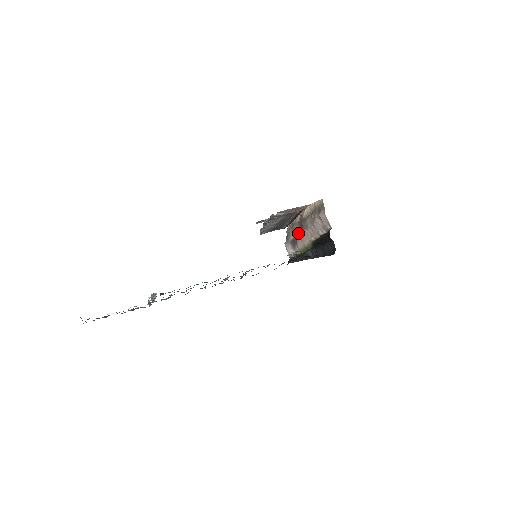
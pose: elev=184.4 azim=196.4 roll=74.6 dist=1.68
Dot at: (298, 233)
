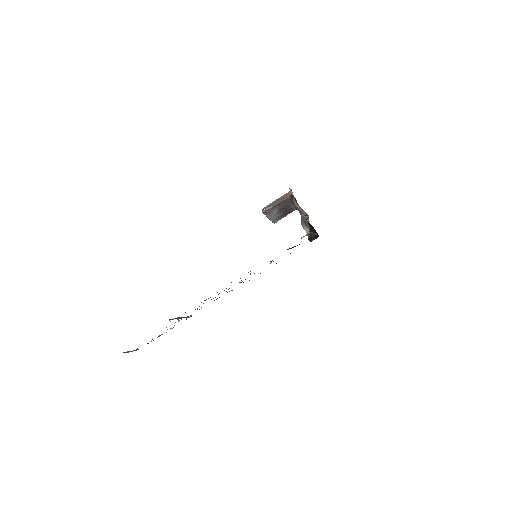
Dot at: (301, 215)
